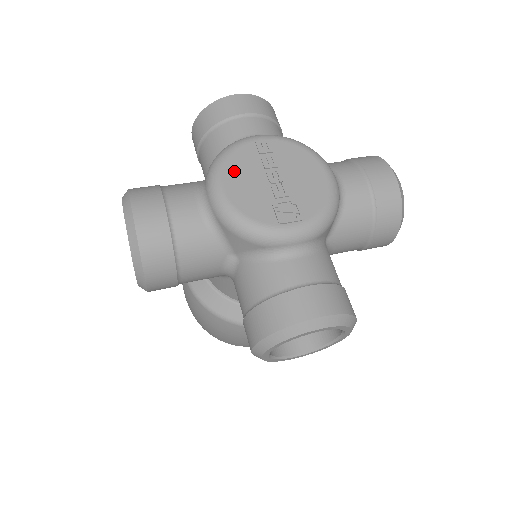
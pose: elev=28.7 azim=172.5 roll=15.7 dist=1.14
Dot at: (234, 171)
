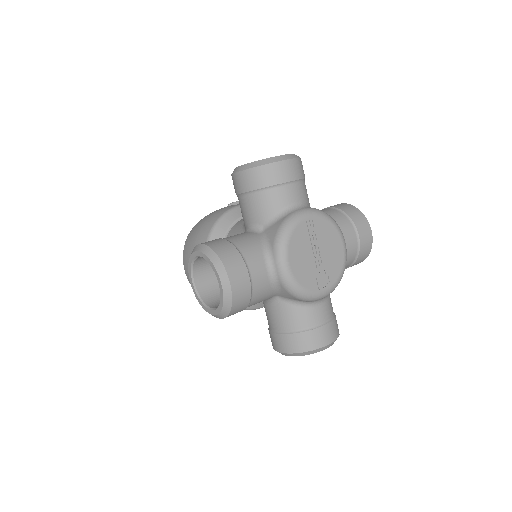
Dot at: (295, 249)
